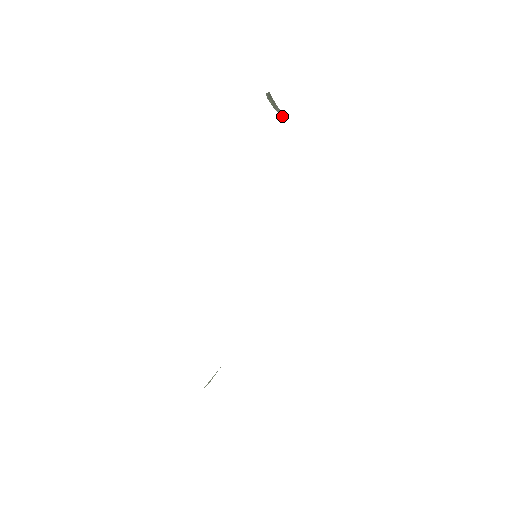
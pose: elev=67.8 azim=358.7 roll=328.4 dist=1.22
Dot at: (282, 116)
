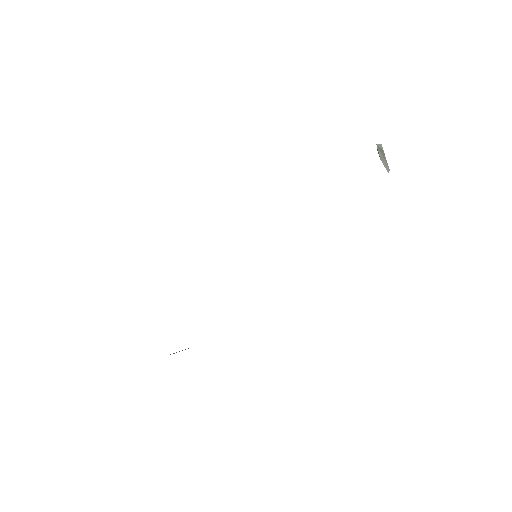
Dot at: occluded
